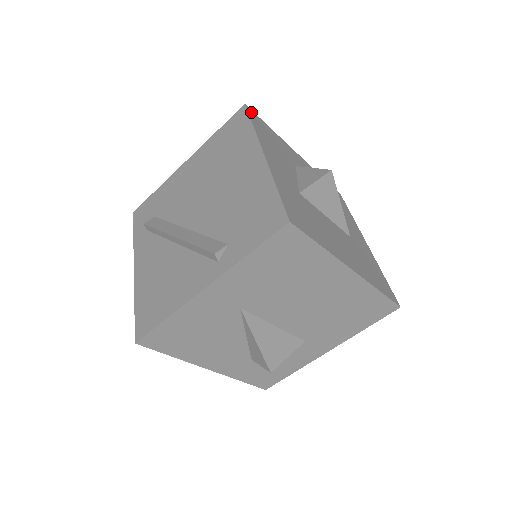
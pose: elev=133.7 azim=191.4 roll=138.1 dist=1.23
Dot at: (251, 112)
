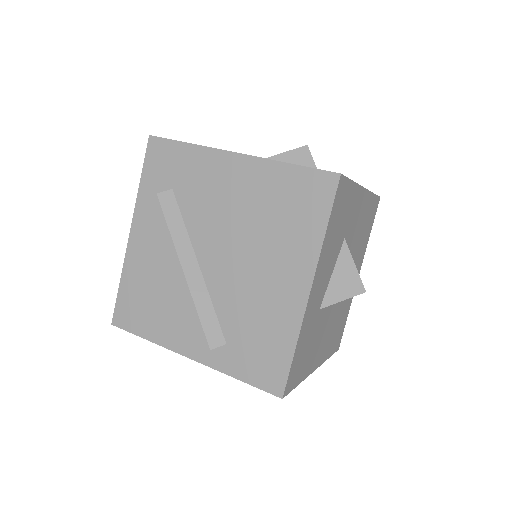
Dot at: (341, 185)
